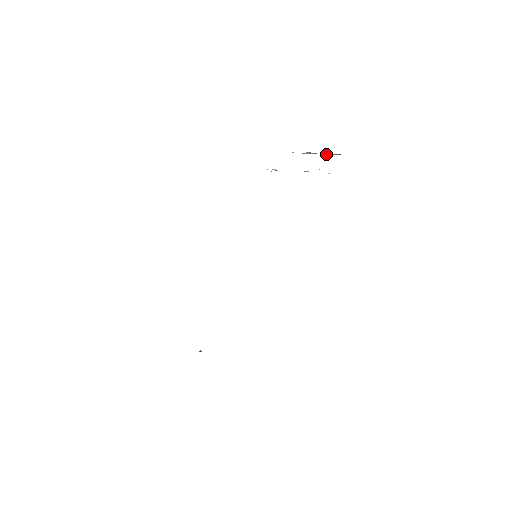
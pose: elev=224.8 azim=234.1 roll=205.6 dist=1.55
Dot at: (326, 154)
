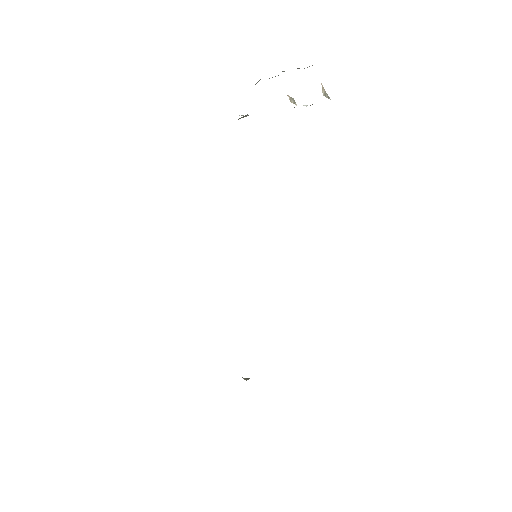
Dot at: (298, 68)
